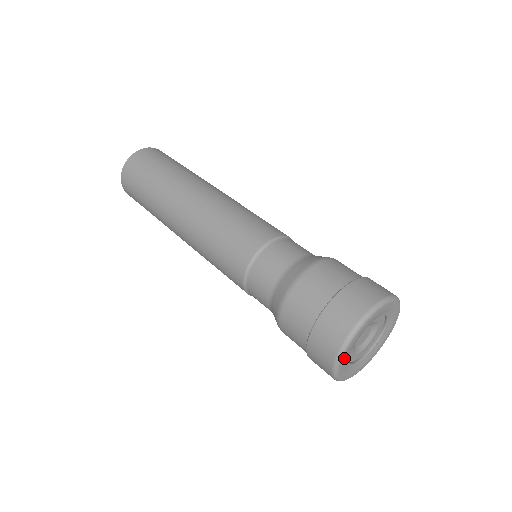
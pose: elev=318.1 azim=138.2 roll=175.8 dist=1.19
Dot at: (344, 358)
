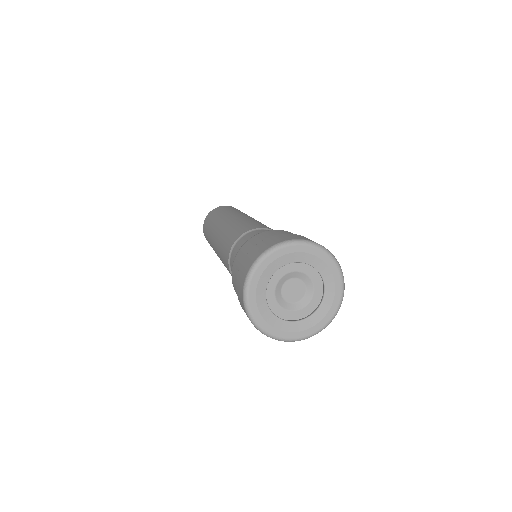
Dot at: (253, 296)
